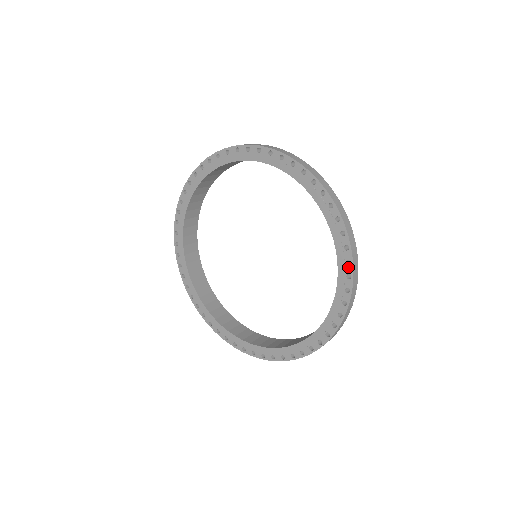
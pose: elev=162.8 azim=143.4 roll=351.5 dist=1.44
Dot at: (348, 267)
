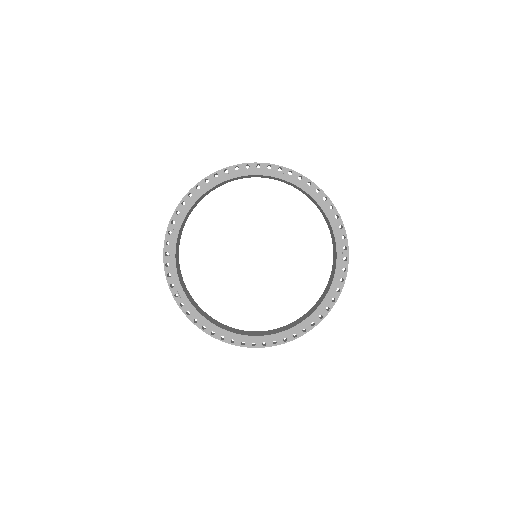
Dot at: (318, 319)
